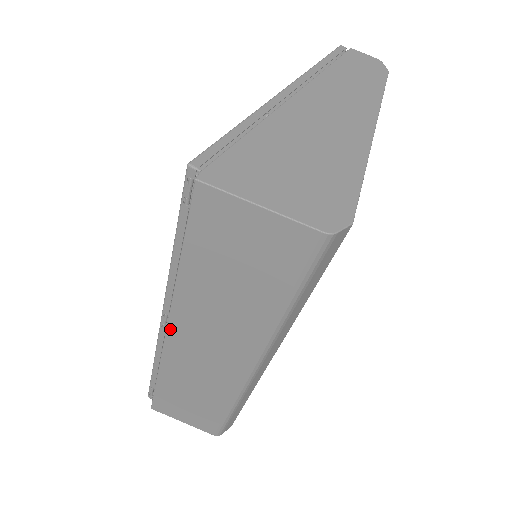
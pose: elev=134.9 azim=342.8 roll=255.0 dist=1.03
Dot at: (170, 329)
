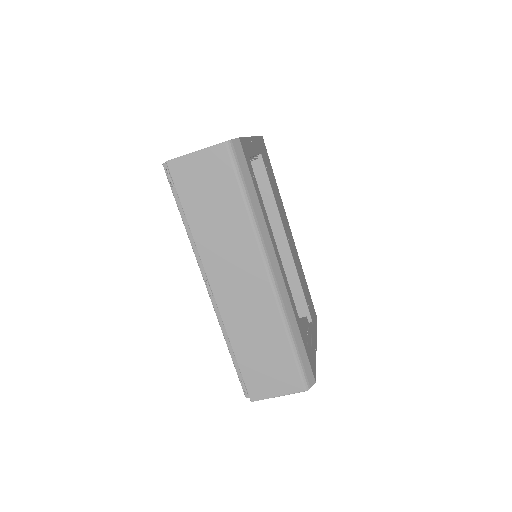
Dot at: (211, 283)
